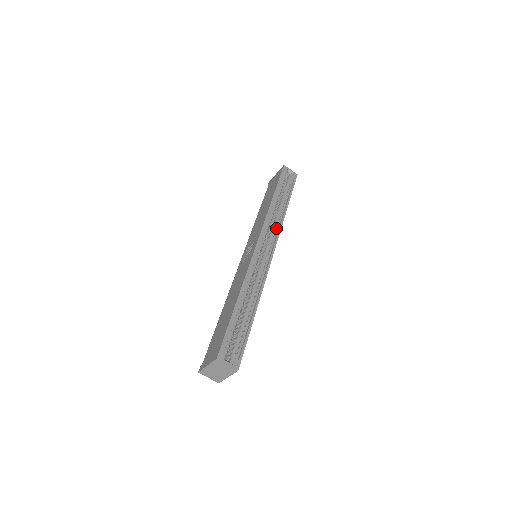
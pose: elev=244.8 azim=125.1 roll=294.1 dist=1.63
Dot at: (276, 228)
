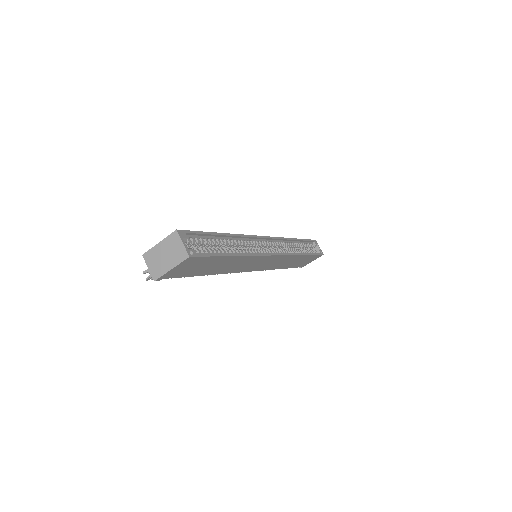
Dot at: (287, 252)
